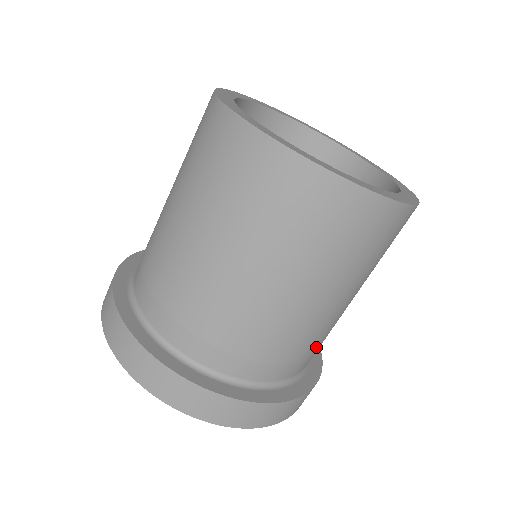
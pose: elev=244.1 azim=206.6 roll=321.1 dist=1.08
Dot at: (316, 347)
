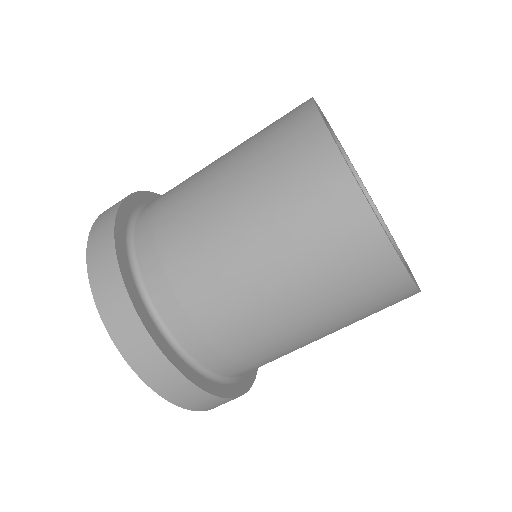
Dot at: (239, 351)
